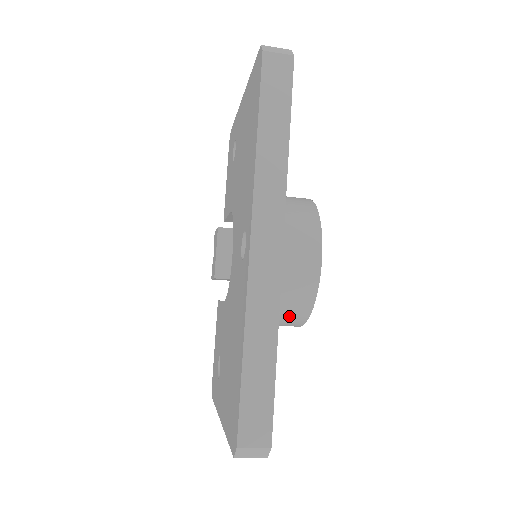
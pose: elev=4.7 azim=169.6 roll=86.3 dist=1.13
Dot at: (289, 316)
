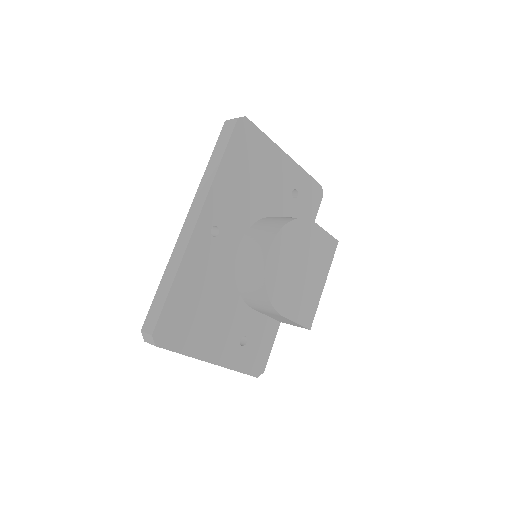
Dot at: (258, 297)
